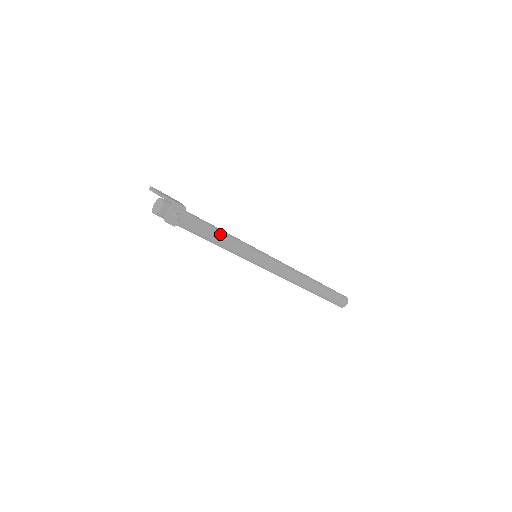
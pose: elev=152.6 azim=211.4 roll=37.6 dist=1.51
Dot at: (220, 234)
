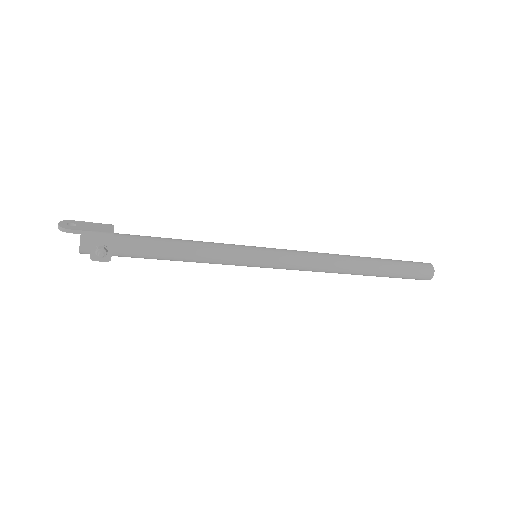
Dot at: (183, 249)
